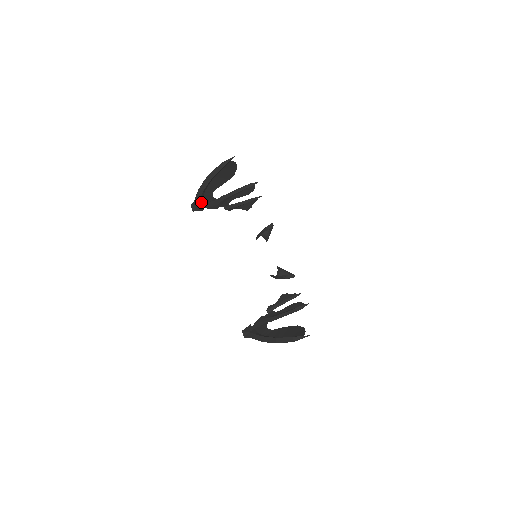
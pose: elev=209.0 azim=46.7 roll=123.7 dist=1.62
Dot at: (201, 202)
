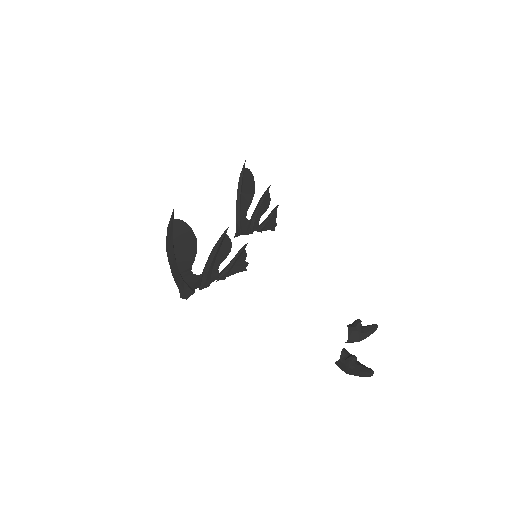
Dot at: (238, 226)
